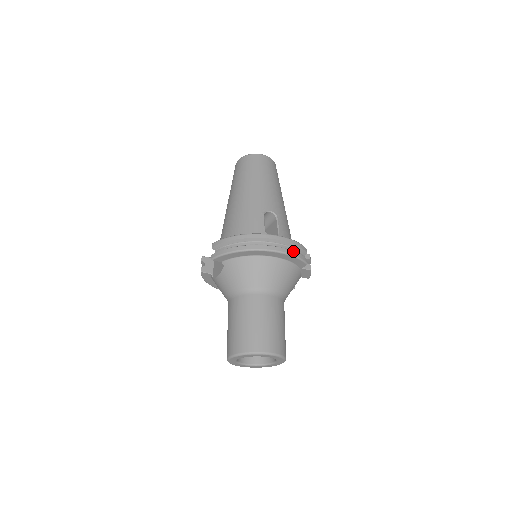
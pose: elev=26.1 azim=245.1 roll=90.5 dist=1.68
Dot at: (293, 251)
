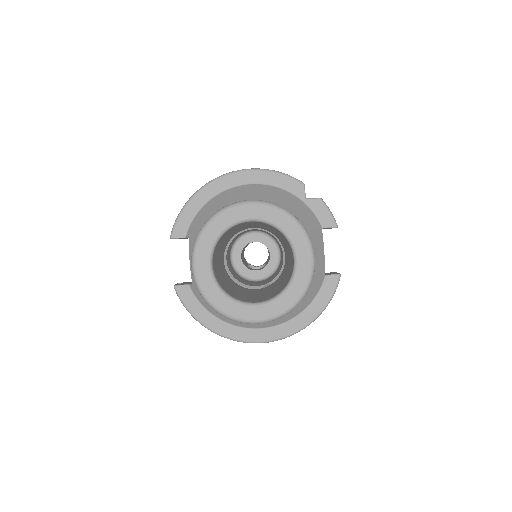
Dot at: (269, 171)
